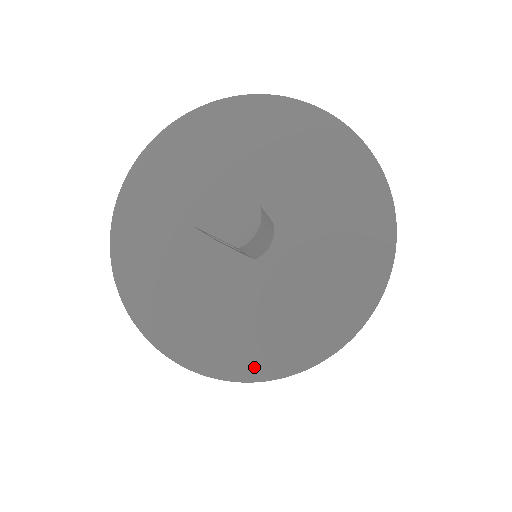
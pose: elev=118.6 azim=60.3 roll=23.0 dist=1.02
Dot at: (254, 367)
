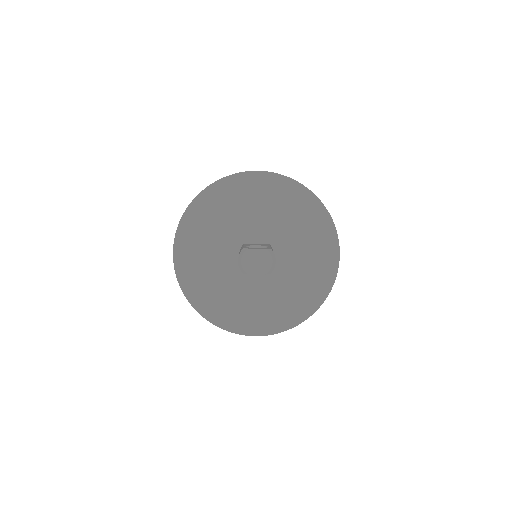
Dot at: (294, 318)
